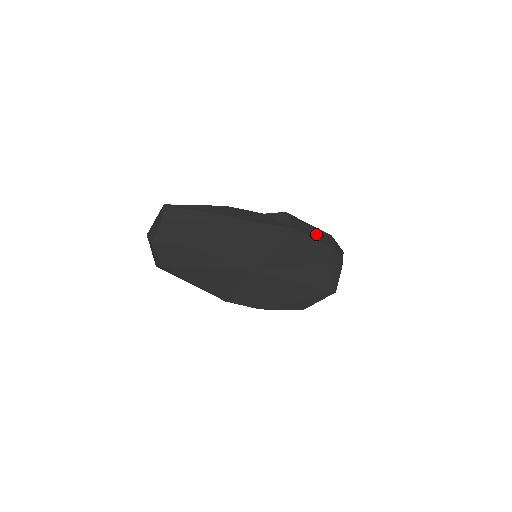
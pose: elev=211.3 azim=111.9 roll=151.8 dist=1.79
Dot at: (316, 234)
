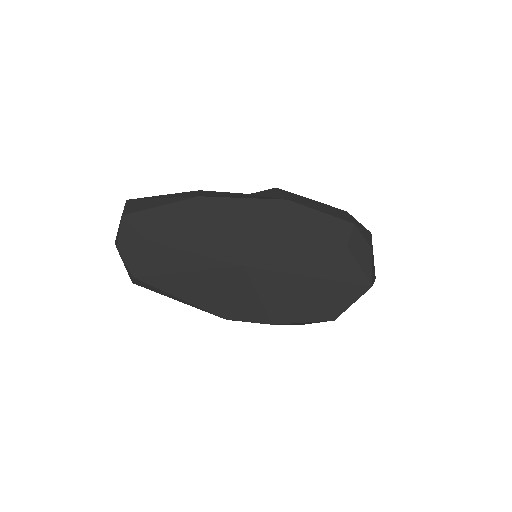
Dot at: (321, 207)
